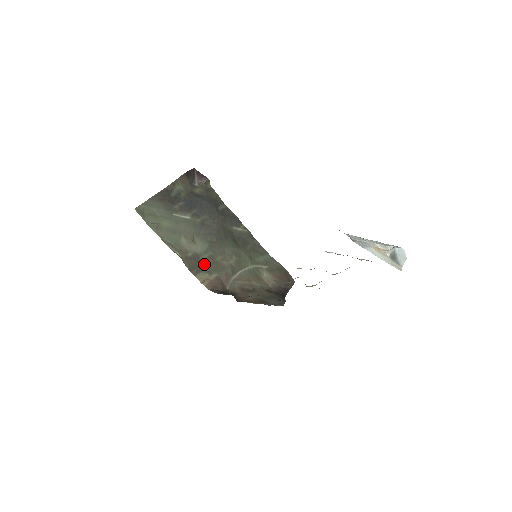
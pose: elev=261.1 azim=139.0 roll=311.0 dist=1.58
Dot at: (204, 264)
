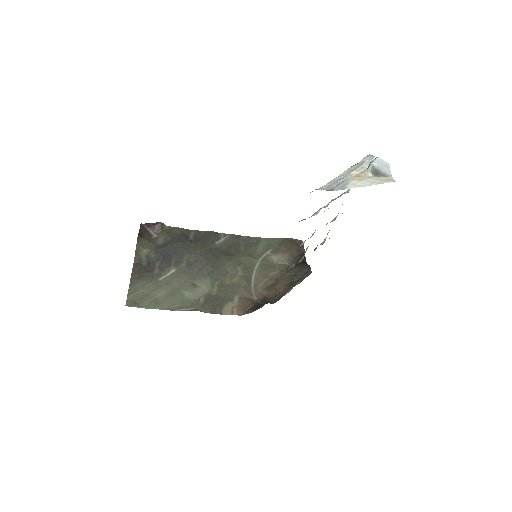
Dot at: (220, 297)
